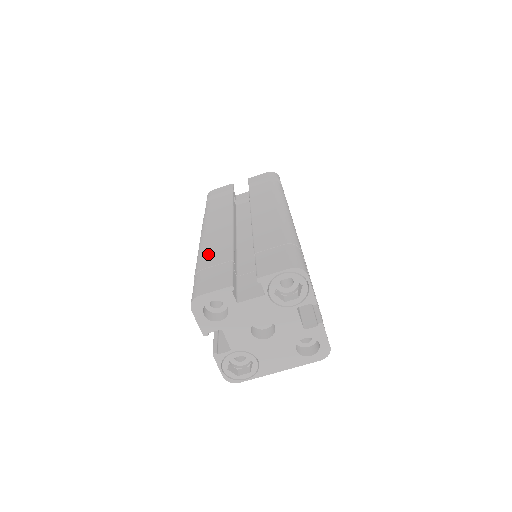
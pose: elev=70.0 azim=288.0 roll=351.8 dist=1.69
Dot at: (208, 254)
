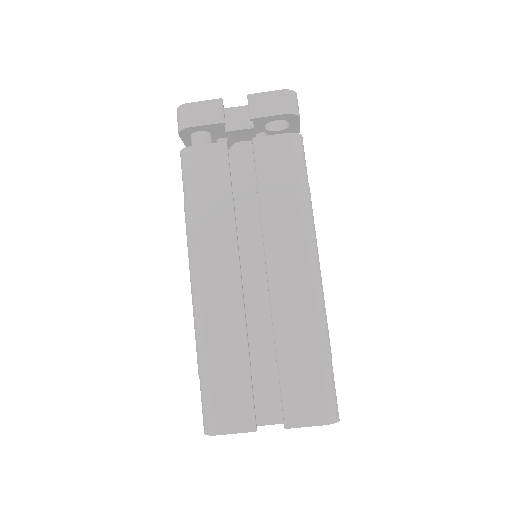
Dot at: (214, 338)
